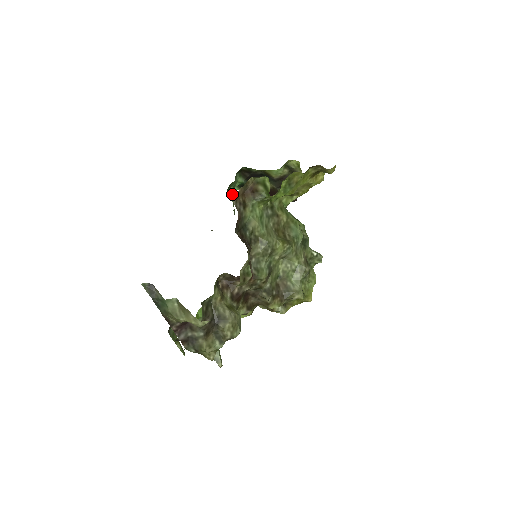
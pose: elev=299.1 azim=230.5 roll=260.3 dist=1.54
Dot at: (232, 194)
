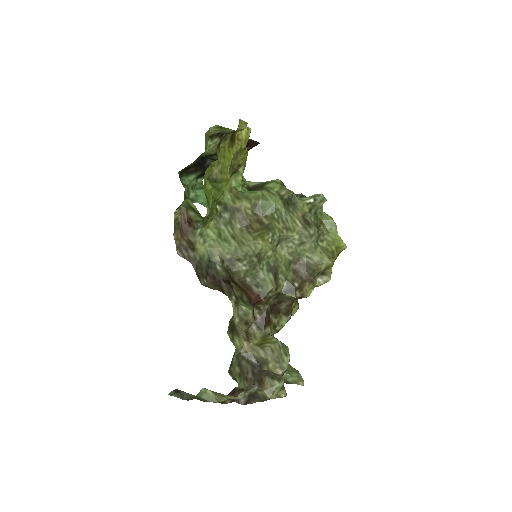
Dot at: (198, 194)
